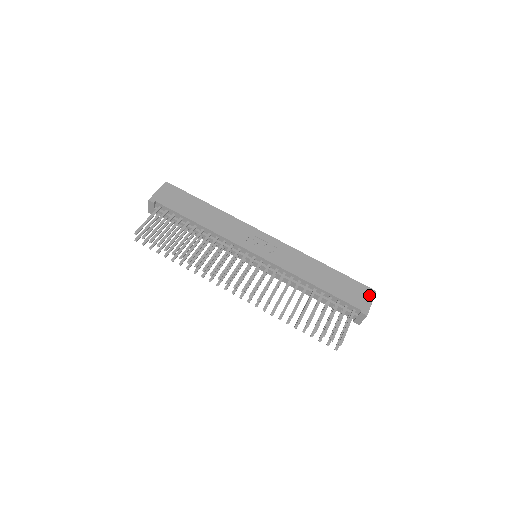
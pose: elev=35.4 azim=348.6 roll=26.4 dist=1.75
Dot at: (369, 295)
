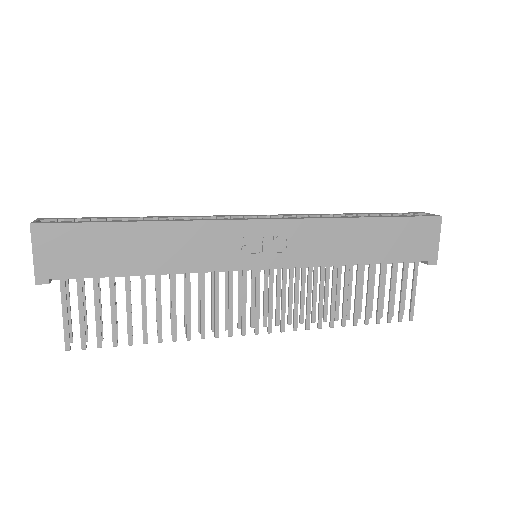
Dot at: (434, 230)
